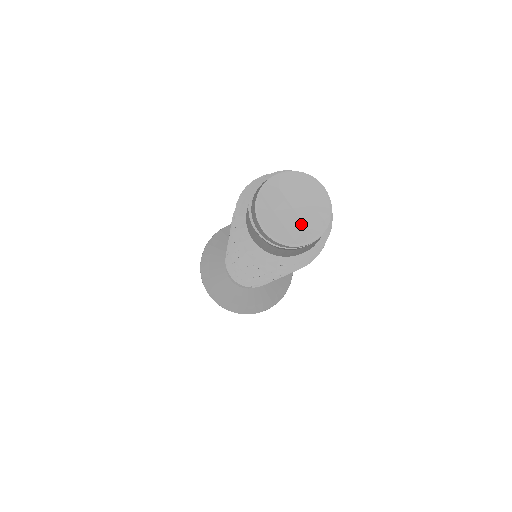
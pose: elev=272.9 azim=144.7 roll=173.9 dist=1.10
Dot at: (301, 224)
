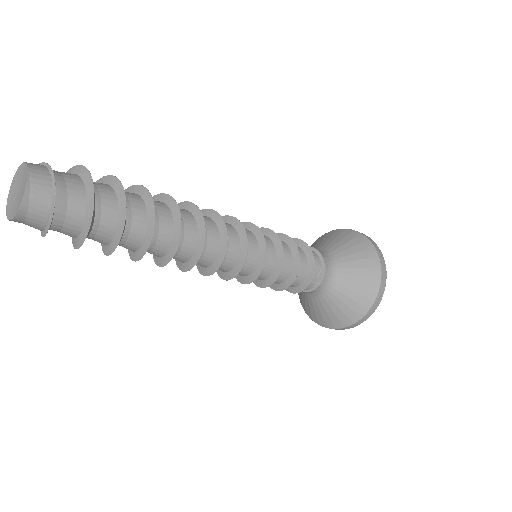
Dot at: (14, 203)
